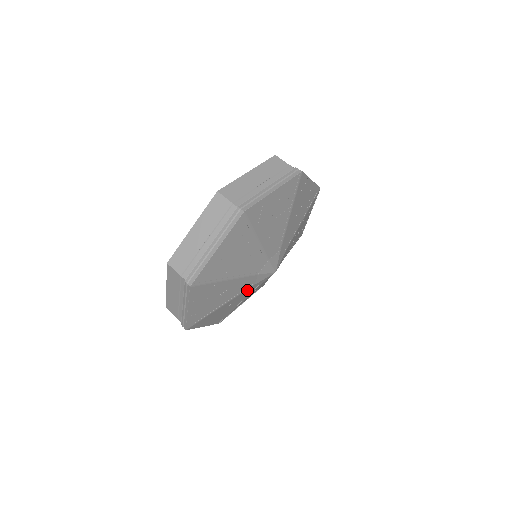
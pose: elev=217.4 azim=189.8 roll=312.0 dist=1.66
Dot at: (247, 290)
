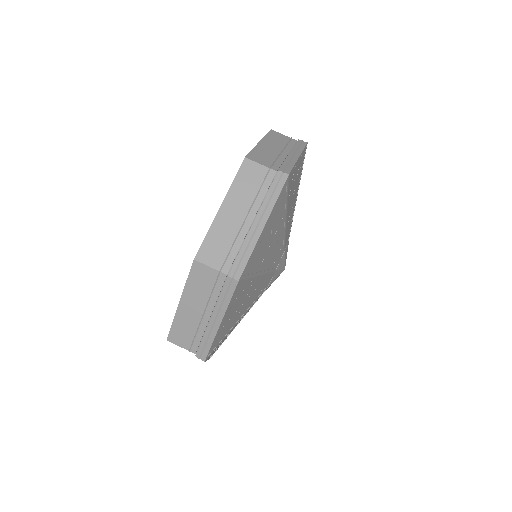
Dot at: occluded
